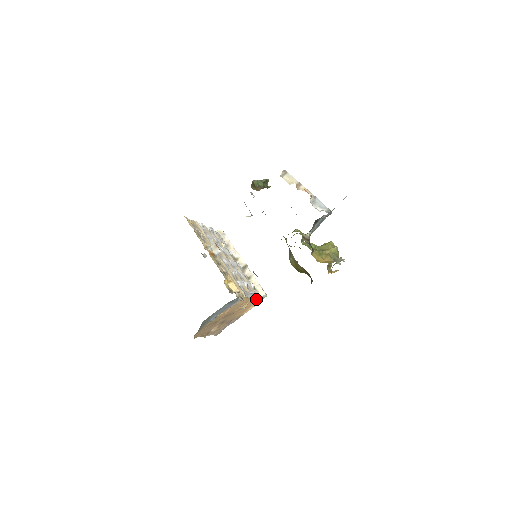
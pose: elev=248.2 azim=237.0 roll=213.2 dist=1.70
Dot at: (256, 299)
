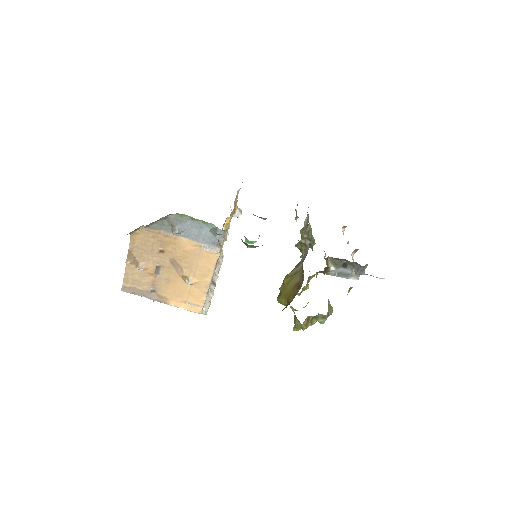
Dot at: (204, 294)
